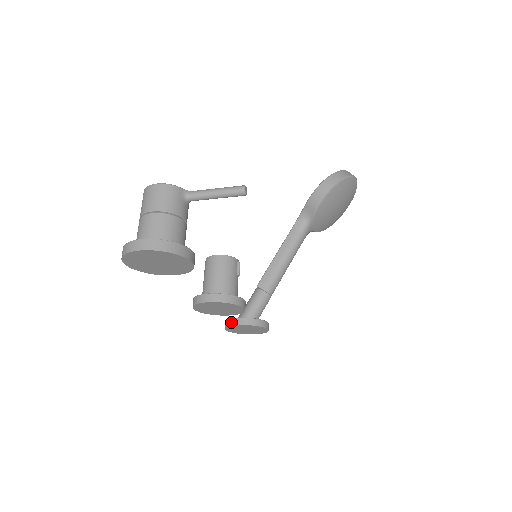
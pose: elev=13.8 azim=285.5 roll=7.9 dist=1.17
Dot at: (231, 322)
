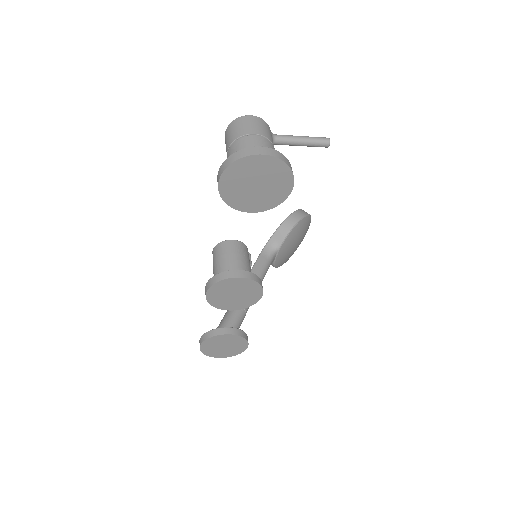
Dot at: (215, 332)
